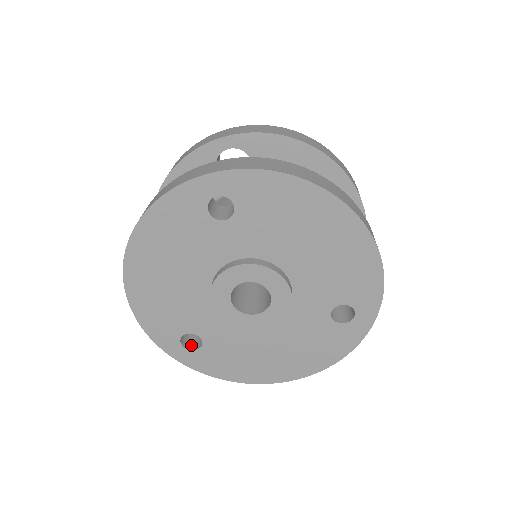
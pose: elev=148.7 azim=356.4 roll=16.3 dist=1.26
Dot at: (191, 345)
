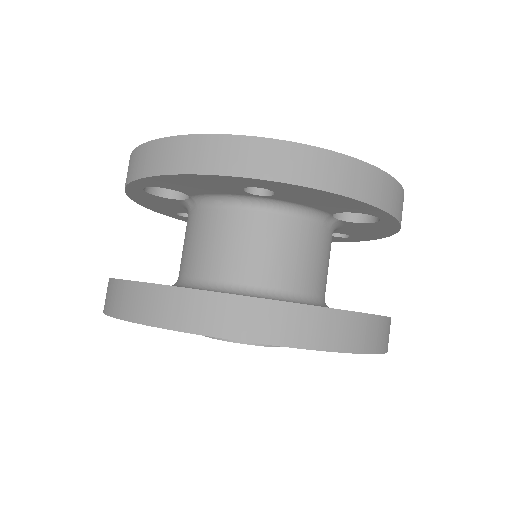
Dot at: occluded
